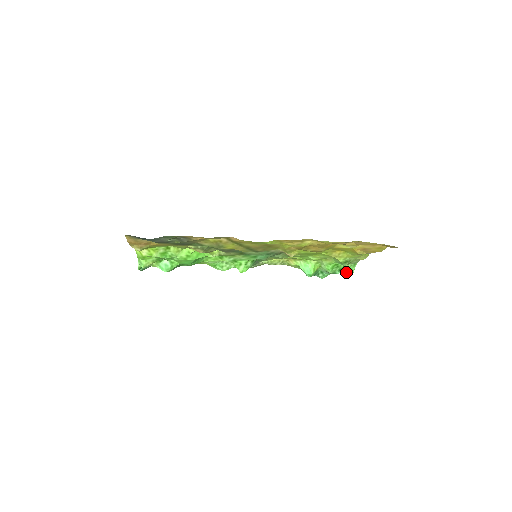
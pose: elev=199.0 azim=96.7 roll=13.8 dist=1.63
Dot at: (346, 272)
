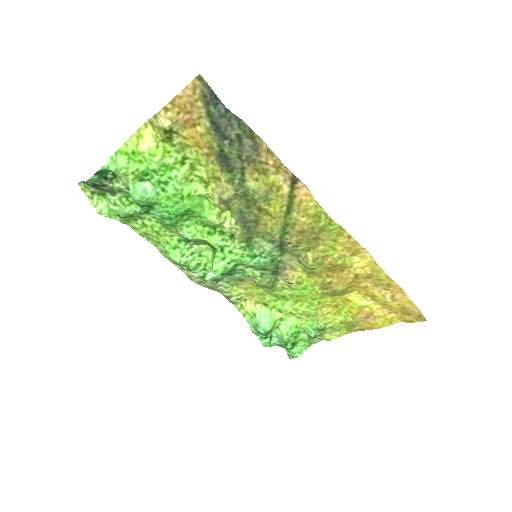
Dot at: (292, 352)
